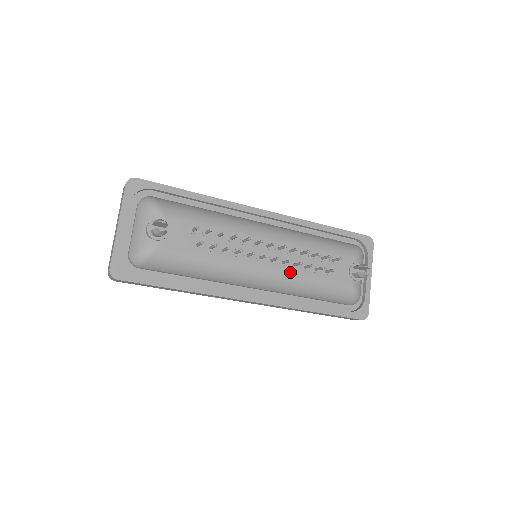
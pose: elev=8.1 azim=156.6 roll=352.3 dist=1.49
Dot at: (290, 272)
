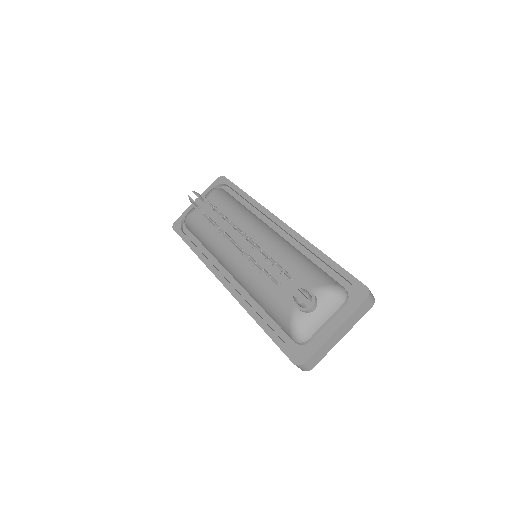
Dot at: (250, 268)
